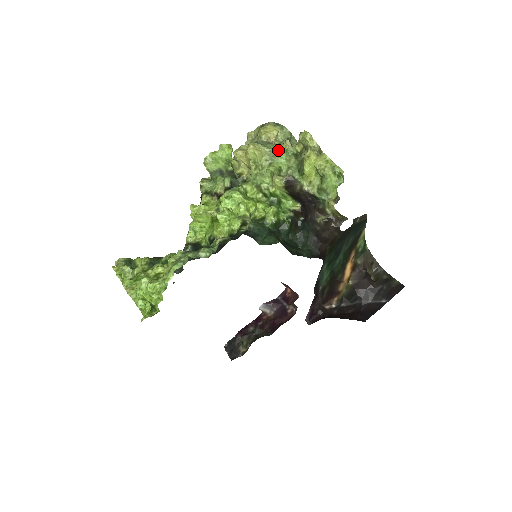
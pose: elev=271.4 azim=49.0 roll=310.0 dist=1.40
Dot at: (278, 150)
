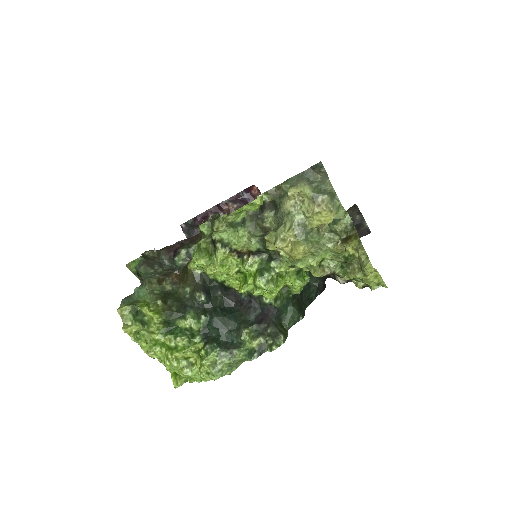
Dot at: (328, 247)
